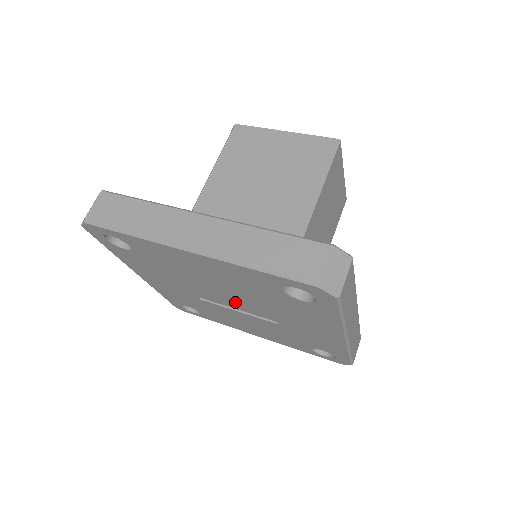
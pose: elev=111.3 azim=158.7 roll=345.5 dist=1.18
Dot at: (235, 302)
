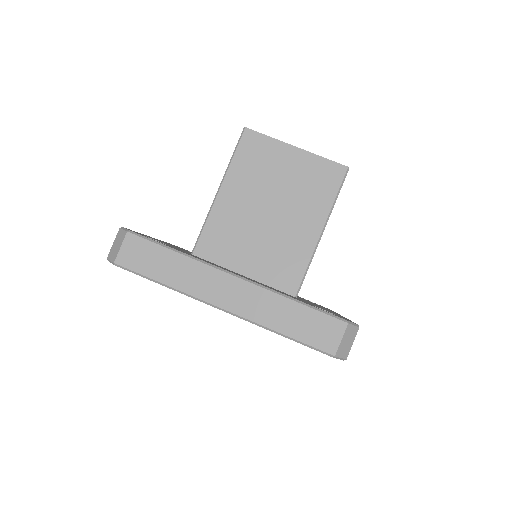
Dot at: occluded
